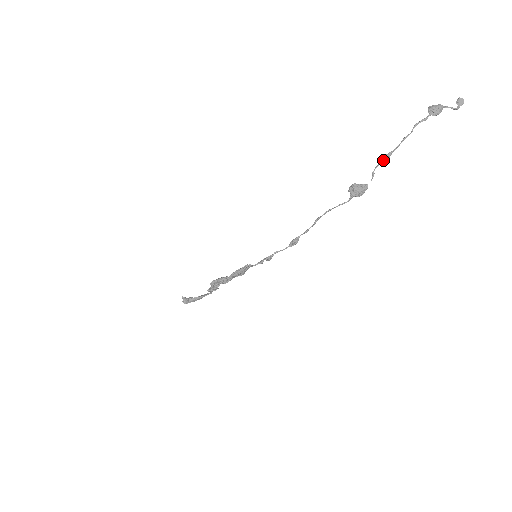
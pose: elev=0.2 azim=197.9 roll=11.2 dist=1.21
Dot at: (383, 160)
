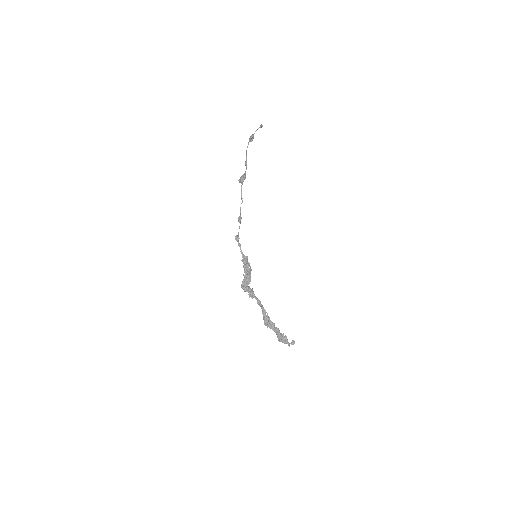
Dot at: (245, 164)
